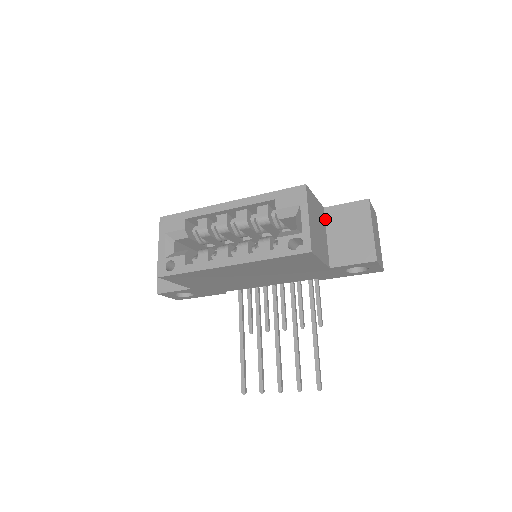
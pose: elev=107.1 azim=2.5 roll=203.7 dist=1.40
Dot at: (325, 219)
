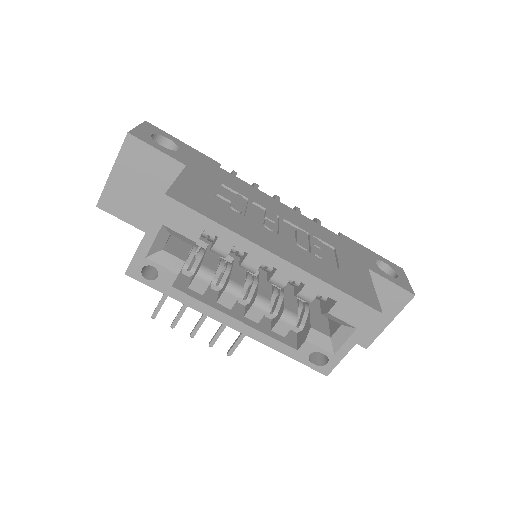
Dot at: occluded
